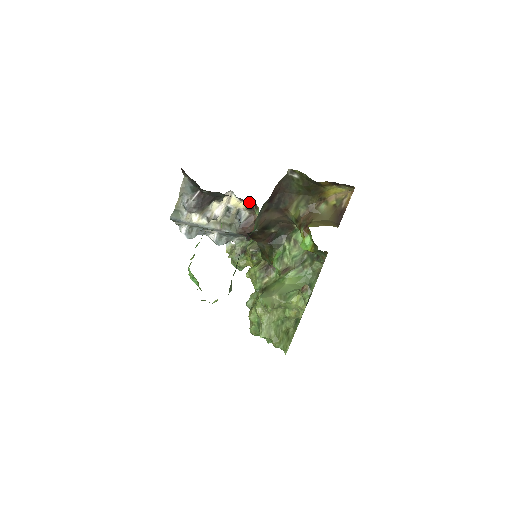
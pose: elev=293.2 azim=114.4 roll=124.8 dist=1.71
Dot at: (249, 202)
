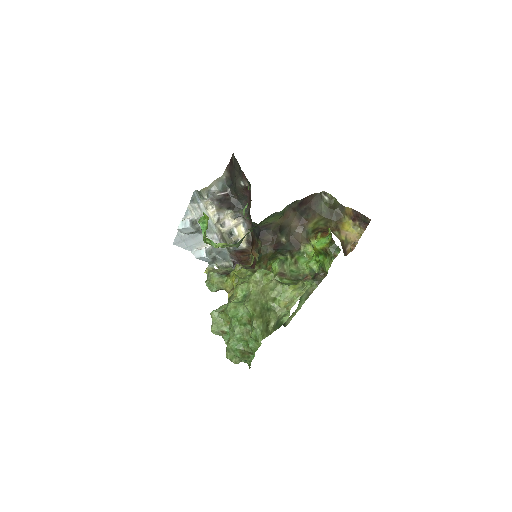
Dot at: (251, 238)
